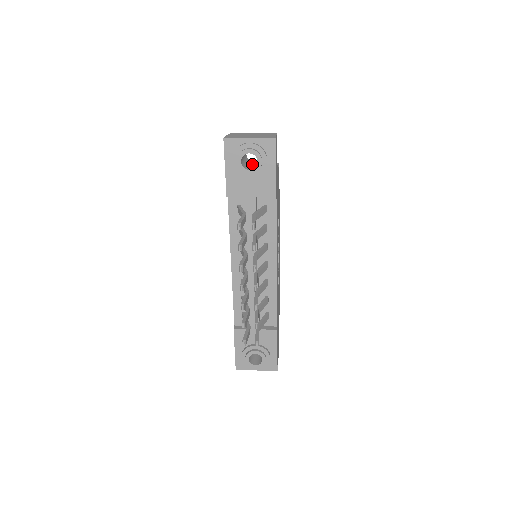
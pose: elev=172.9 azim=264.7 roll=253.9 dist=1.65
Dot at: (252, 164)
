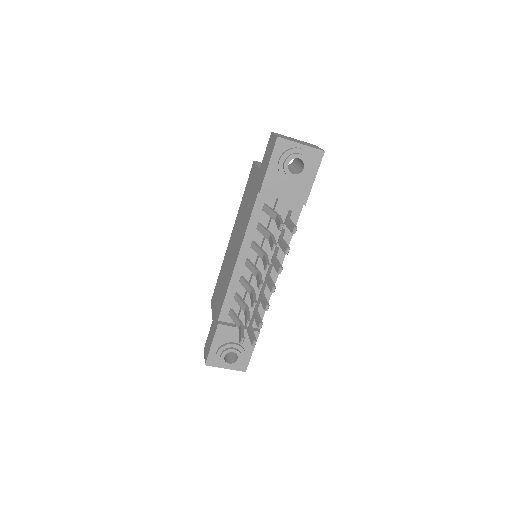
Dot at: (288, 168)
